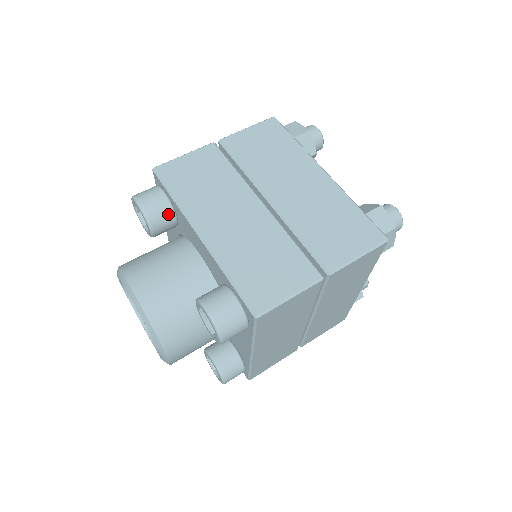
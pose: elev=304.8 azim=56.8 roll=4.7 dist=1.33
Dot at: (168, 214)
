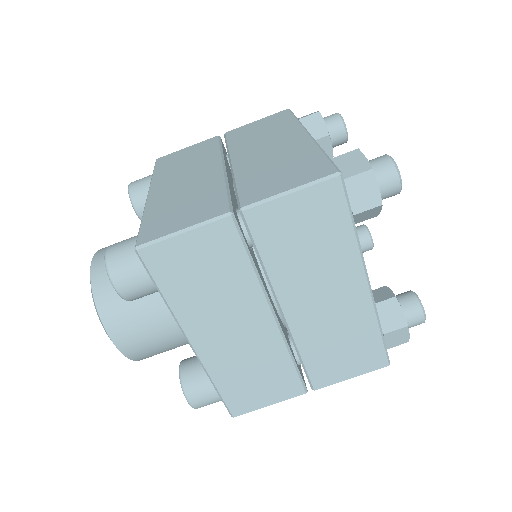
Dot at: (154, 292)
